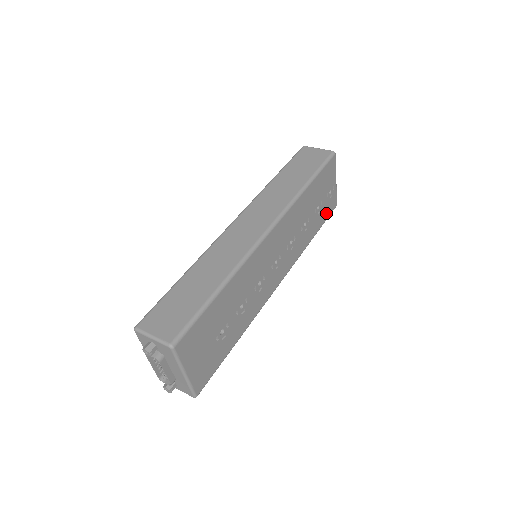
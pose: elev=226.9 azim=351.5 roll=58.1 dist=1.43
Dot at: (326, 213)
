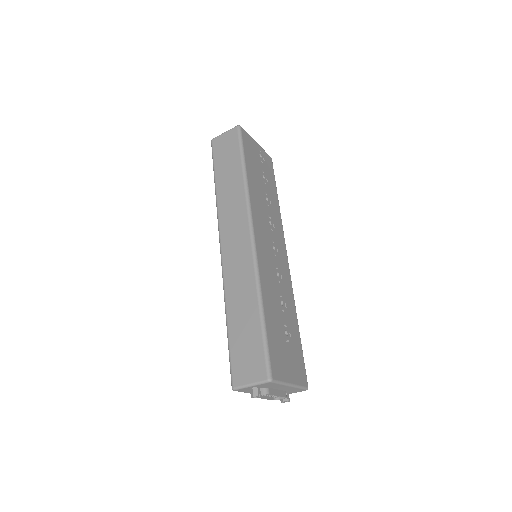
Dot at: (271, 173)
